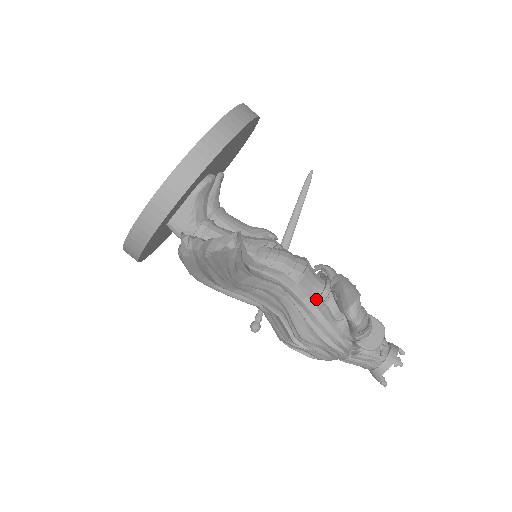
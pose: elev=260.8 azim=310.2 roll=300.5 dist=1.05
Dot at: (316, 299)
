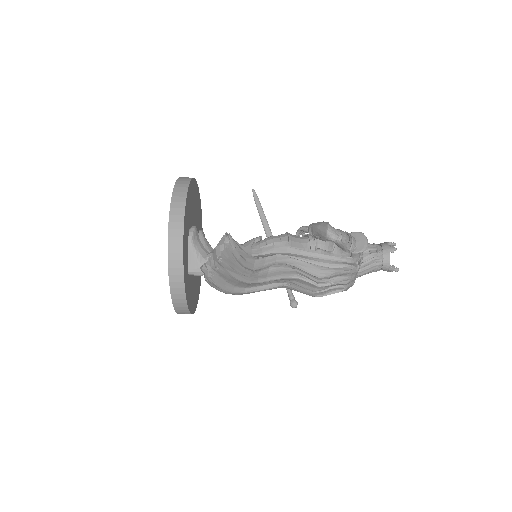
Dot at: (310, 250)
